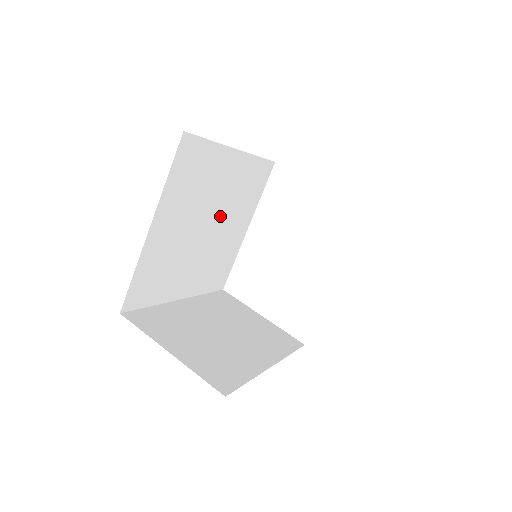
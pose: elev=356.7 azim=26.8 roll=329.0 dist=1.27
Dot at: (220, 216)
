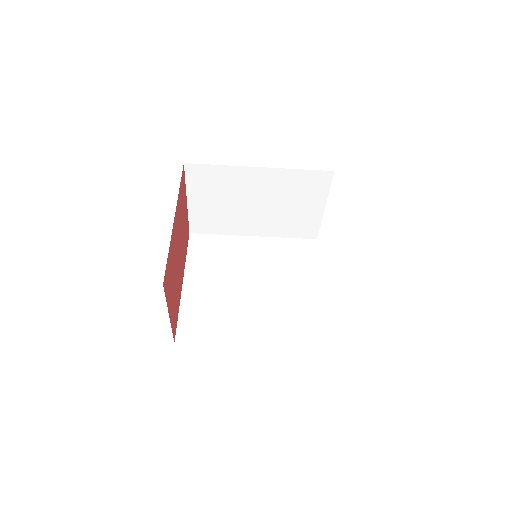
Dot at: (265, 278)
